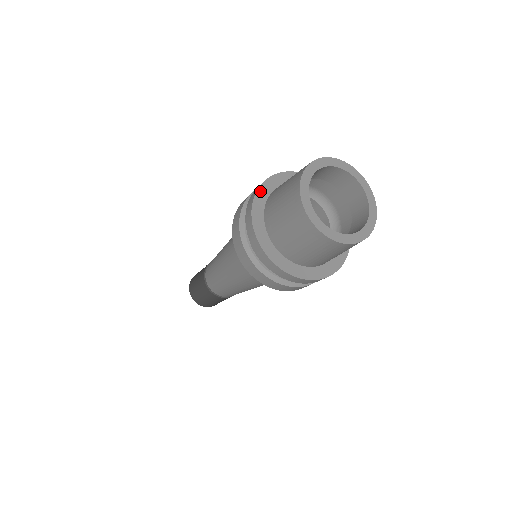
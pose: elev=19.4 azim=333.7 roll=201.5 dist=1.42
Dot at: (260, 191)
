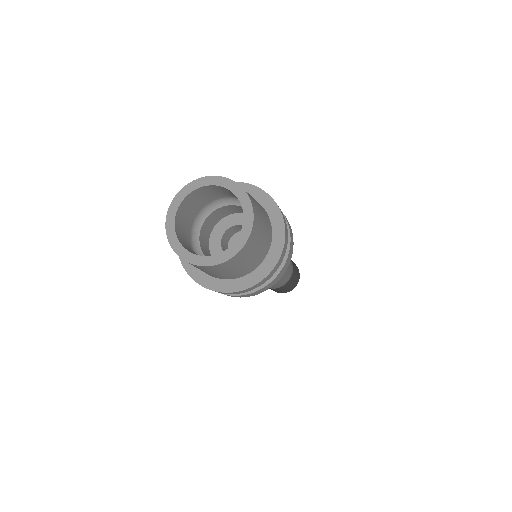
Dot at: occluded
